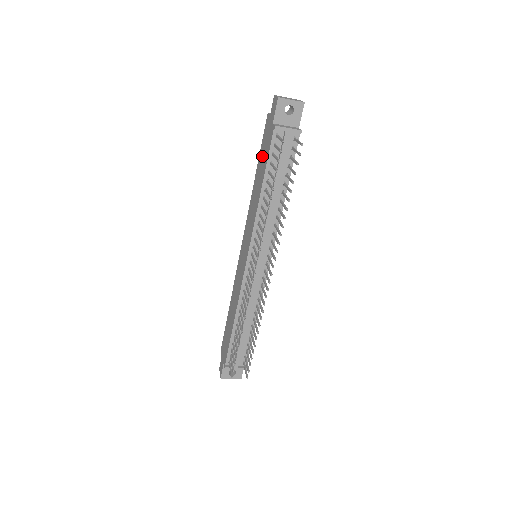
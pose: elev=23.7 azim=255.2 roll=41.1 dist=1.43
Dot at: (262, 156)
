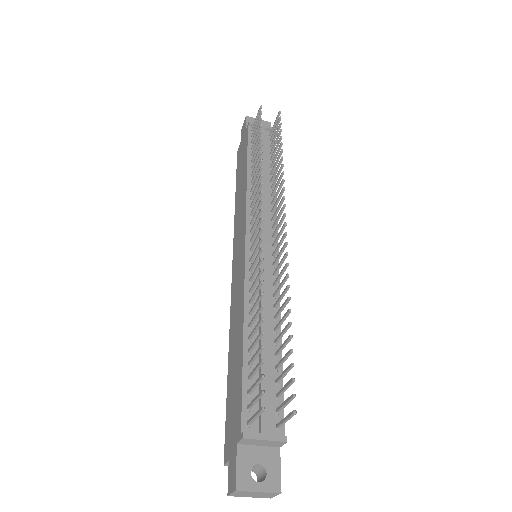
Dot at: (240, 167)
